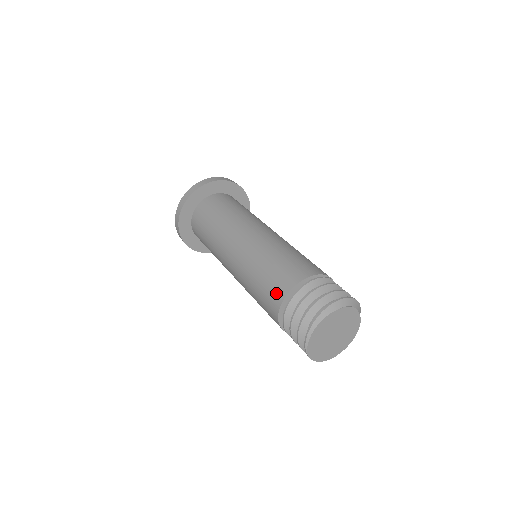
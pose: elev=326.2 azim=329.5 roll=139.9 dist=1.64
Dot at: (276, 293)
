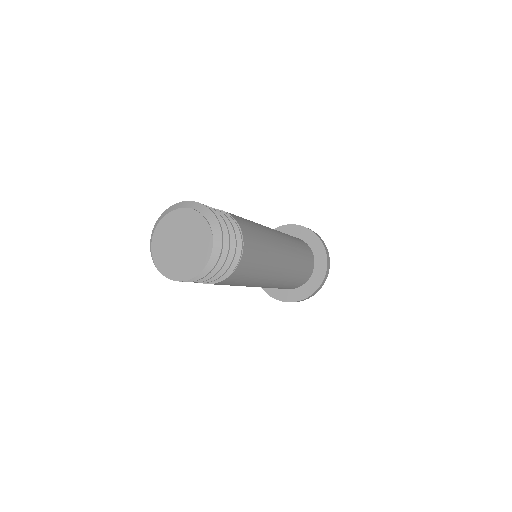
Dot at: occluded
